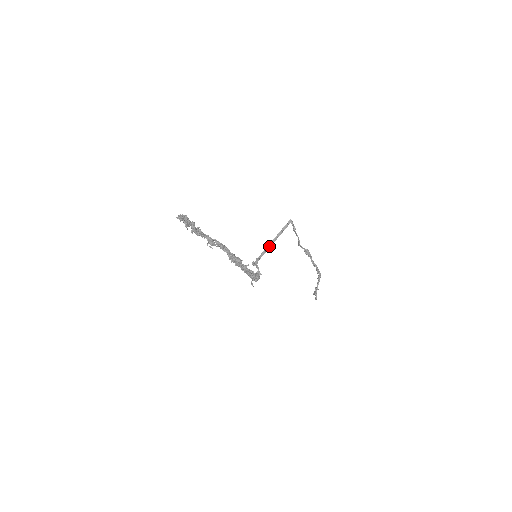
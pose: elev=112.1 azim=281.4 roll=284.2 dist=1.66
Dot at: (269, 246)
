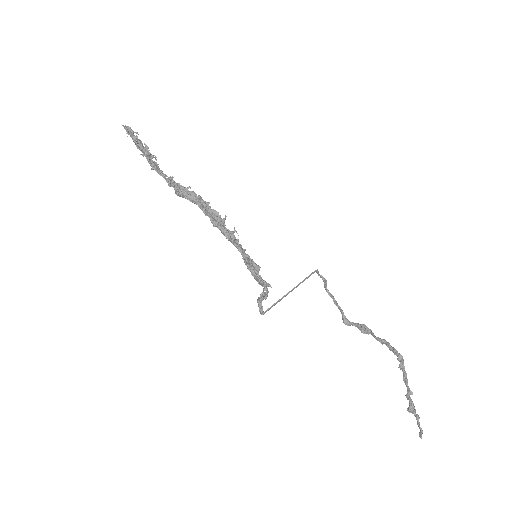
Dot at: (287, 294)
